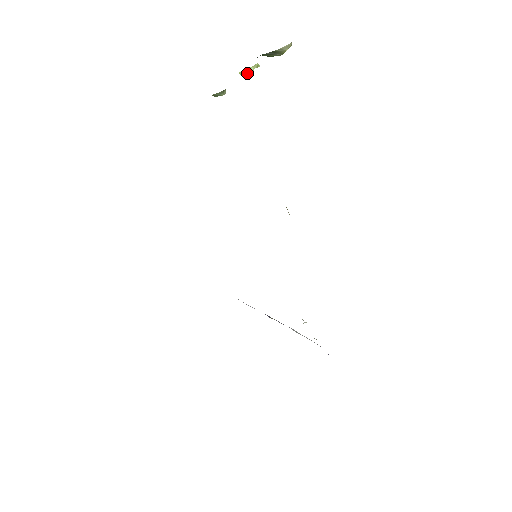
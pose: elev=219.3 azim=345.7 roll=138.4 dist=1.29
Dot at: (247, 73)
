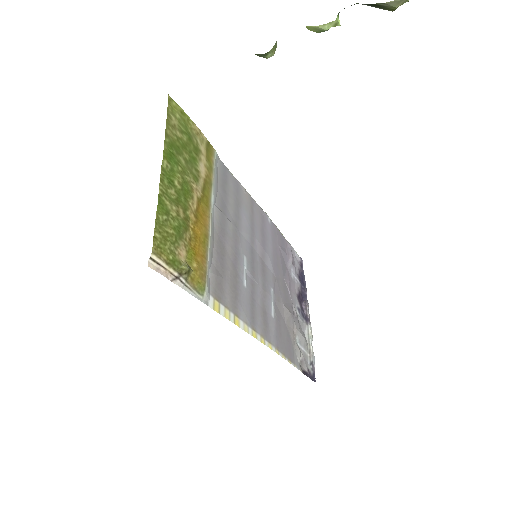
Dot at: (318, 31)
